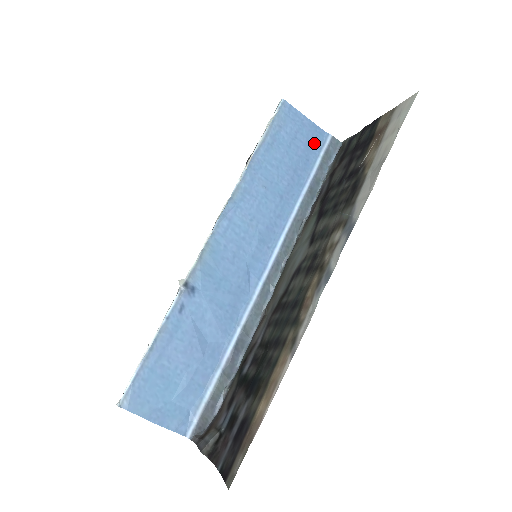
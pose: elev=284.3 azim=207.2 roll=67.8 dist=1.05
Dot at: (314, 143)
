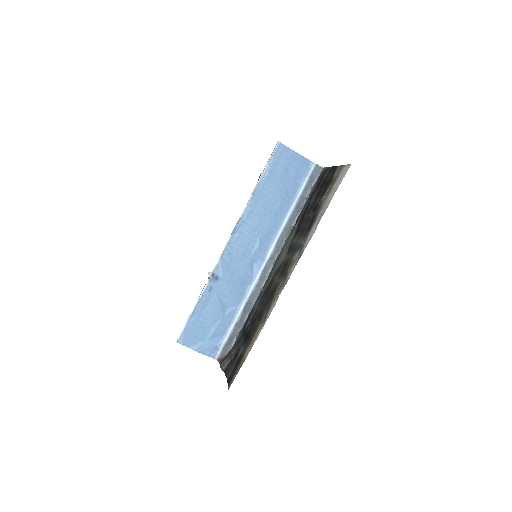
Dot at: (302, 171)
